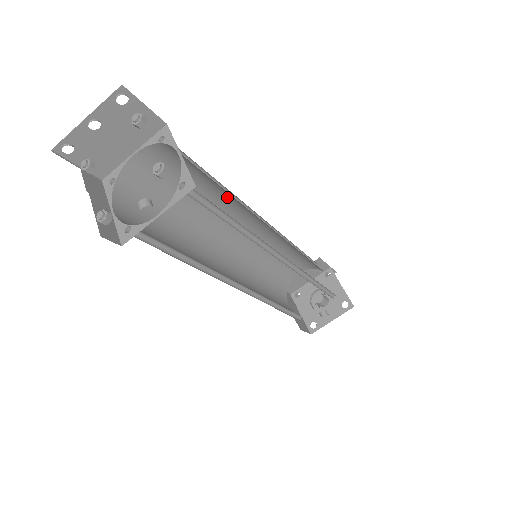
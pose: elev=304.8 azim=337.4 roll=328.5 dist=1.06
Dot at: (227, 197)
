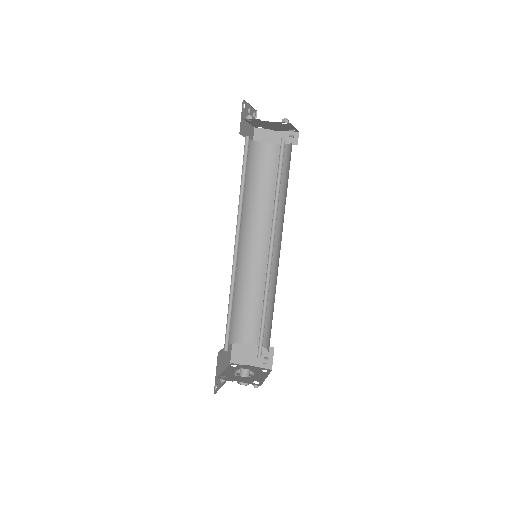
Dot at: (251, 204)
